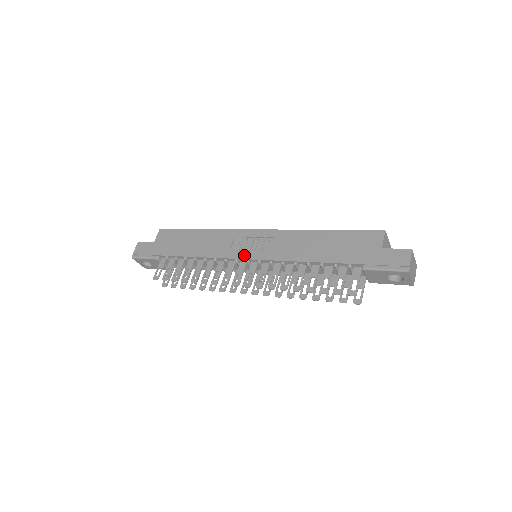
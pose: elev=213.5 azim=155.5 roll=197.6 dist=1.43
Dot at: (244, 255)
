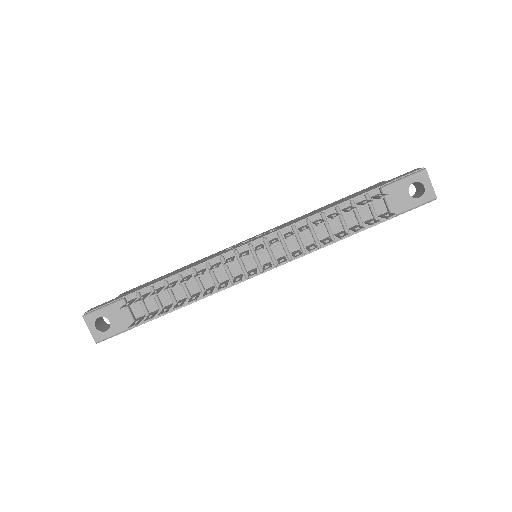
Dot at: (244, 243)
